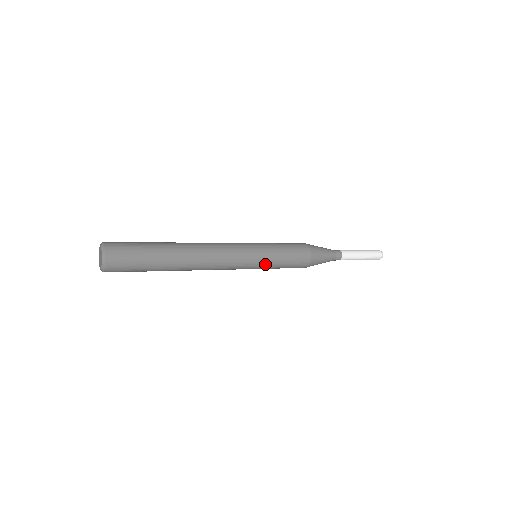
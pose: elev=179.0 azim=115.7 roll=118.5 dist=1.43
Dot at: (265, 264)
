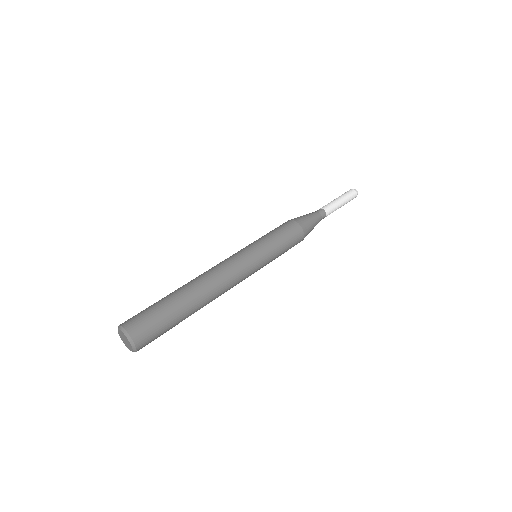
Dot at: (268, 263)
